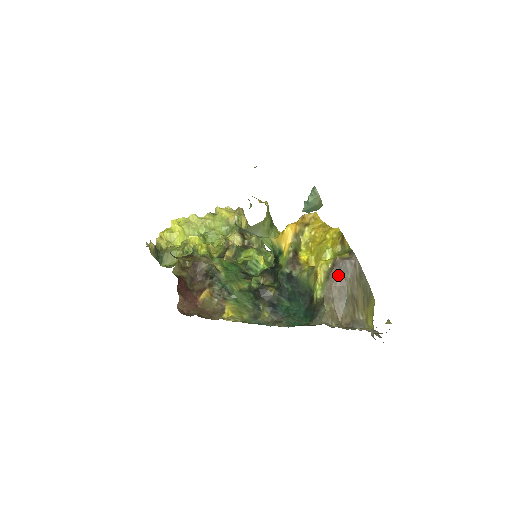
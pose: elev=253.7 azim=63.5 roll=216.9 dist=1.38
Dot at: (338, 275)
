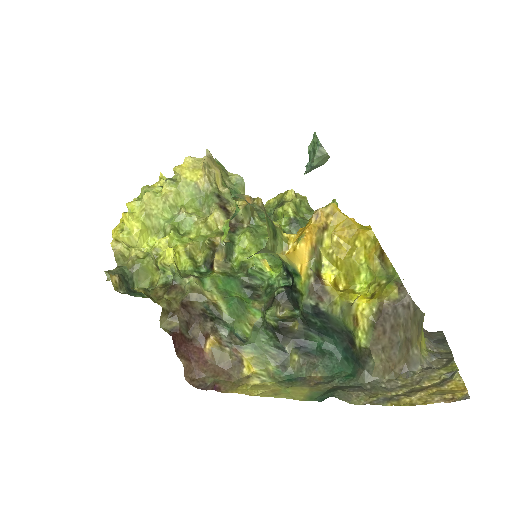
Dot at: (387, 323)
